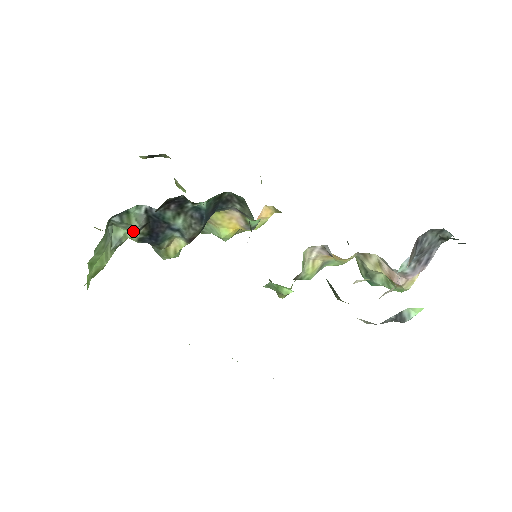
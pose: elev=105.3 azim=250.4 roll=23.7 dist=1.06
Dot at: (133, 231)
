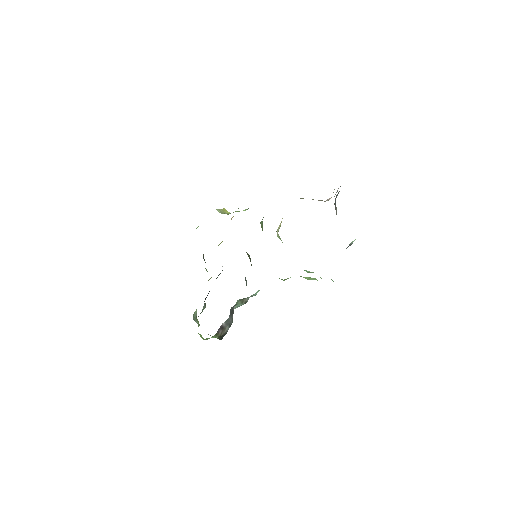
Dot at: occluded
